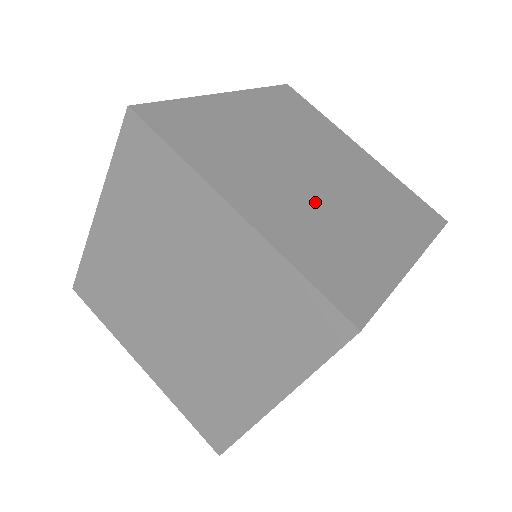
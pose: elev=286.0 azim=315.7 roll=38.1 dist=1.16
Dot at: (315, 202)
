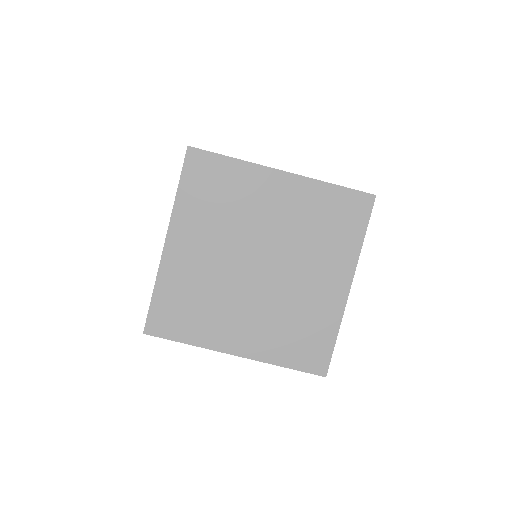
Dot at: (271, 298)
